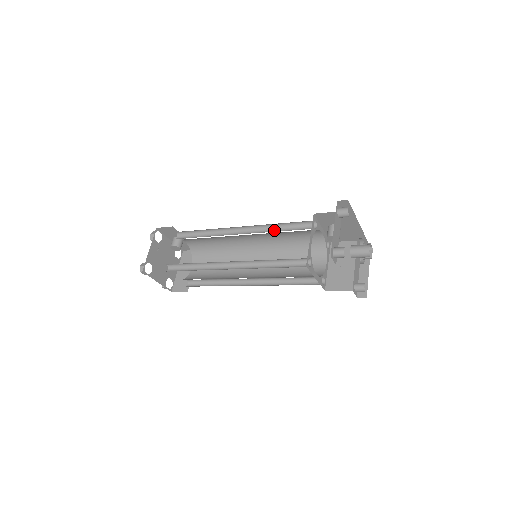
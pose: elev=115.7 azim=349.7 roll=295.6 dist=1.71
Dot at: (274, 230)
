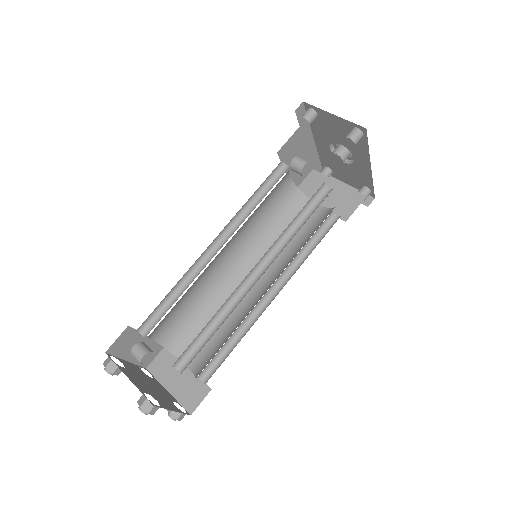
Dot at: (251, 209)
